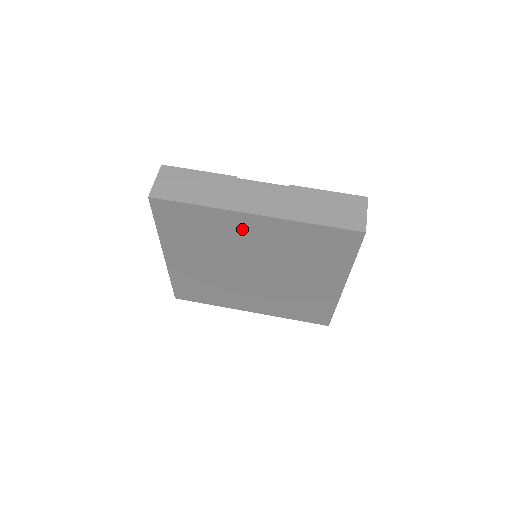
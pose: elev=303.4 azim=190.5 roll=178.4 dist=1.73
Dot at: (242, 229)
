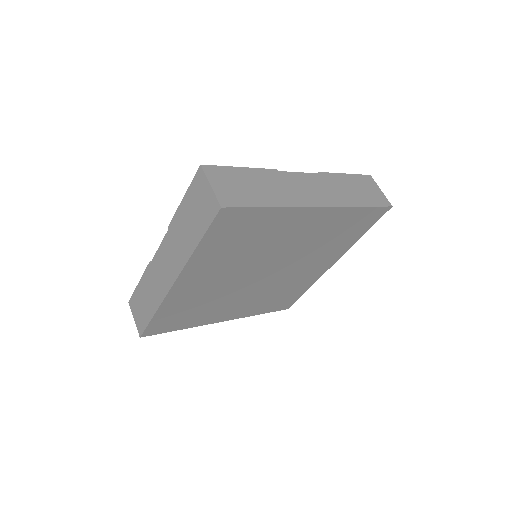
Dot at: (295, 226)
